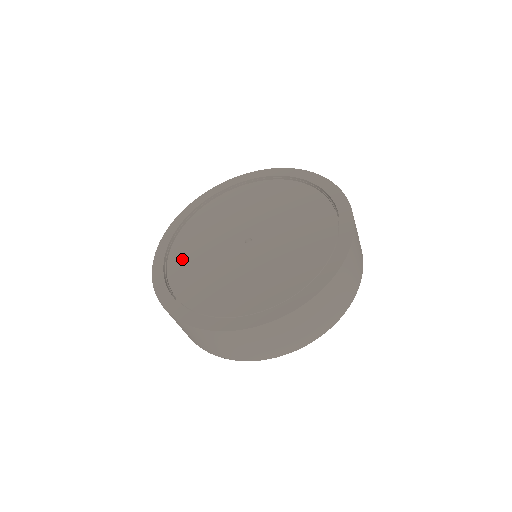
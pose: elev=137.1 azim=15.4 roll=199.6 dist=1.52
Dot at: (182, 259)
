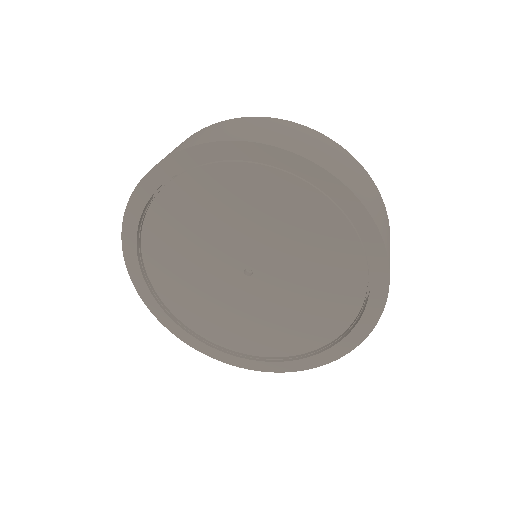
Dot at: (220, 332)
